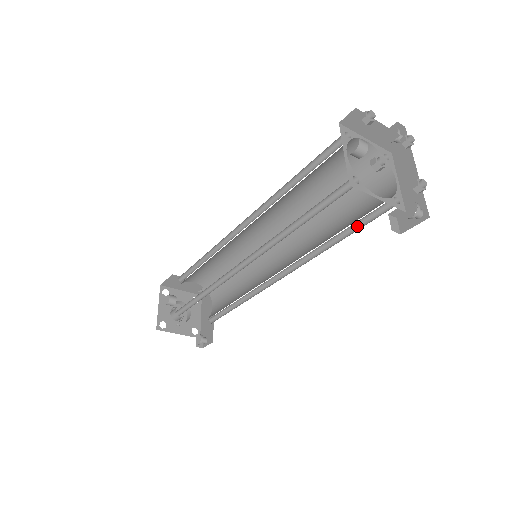
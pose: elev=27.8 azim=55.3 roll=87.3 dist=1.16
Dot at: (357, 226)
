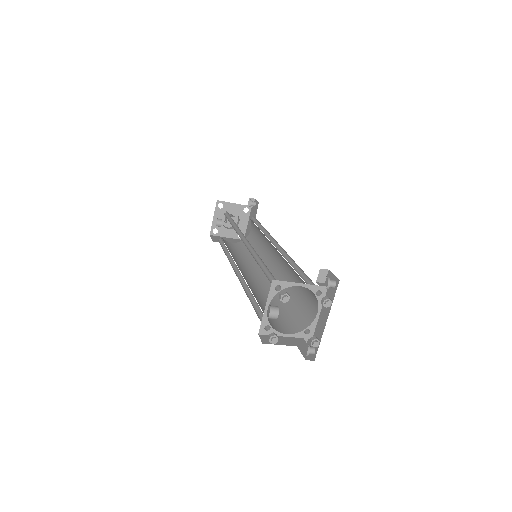
Dot at: occluded
